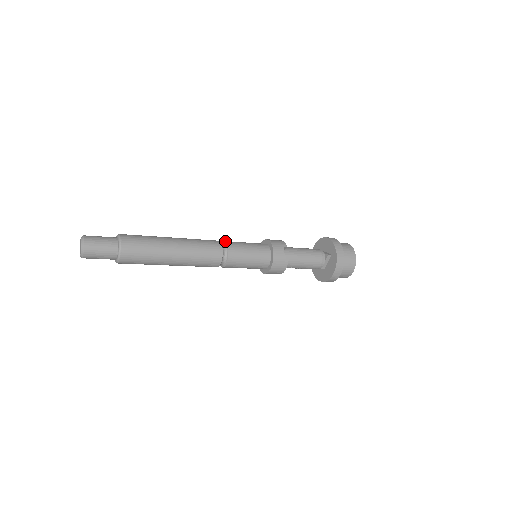
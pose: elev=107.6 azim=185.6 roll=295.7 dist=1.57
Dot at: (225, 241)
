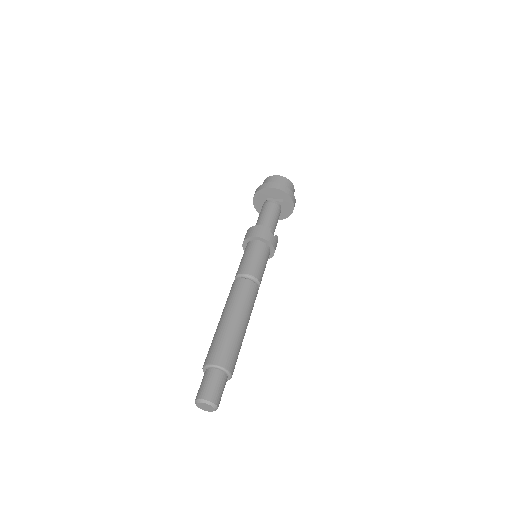
Dot at: (245, 274)
